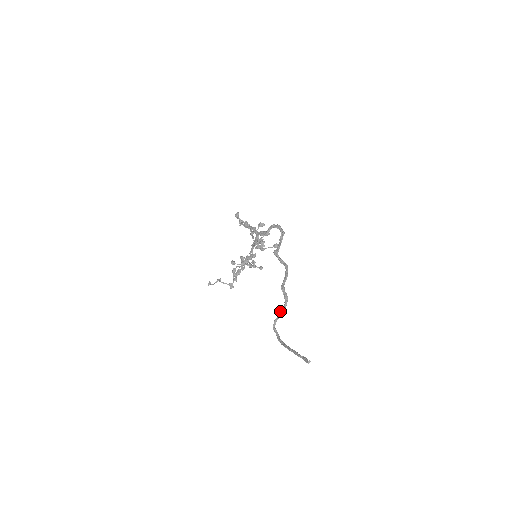
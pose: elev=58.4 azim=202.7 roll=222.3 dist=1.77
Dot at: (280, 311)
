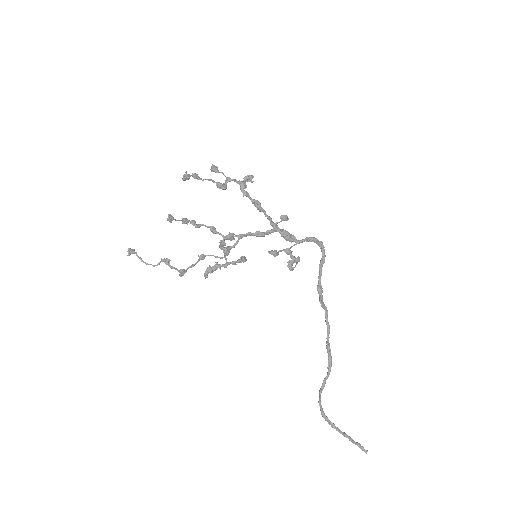
Dot at: occluded
